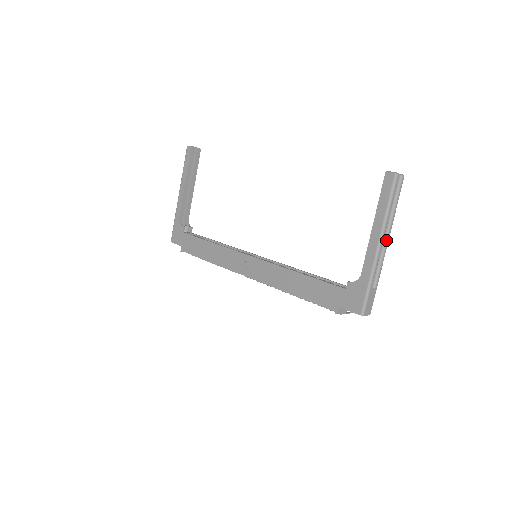
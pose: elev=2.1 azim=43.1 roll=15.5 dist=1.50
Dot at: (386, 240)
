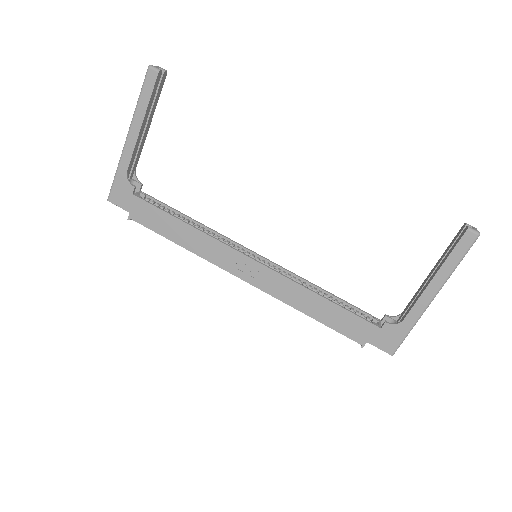
Dot at: occluded
